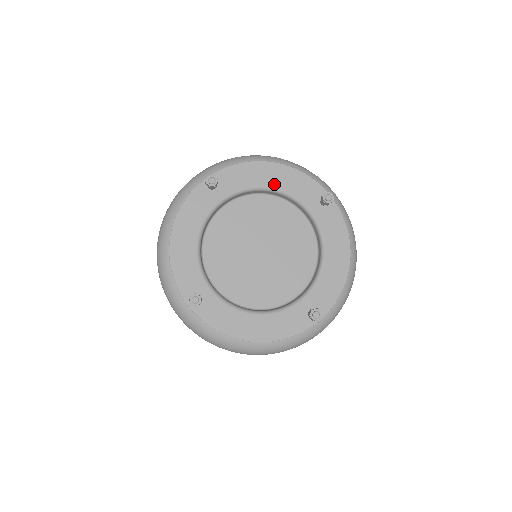
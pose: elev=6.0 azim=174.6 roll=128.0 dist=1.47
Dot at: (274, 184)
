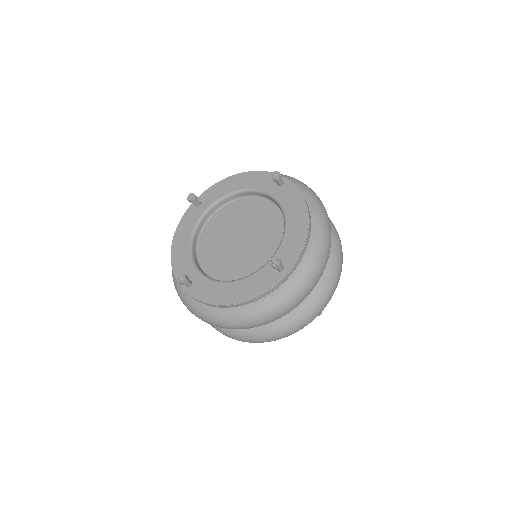
Dot at: (241, 186)
